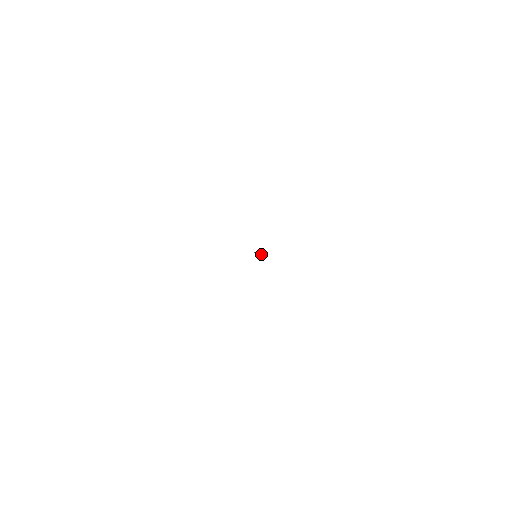
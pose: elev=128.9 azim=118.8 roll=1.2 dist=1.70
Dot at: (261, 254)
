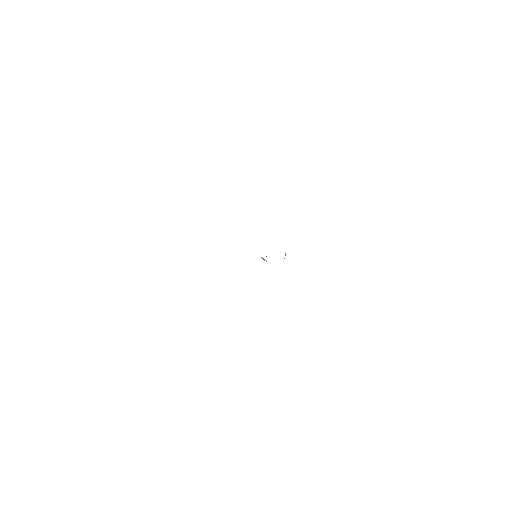
Dot at: (263, 258)
